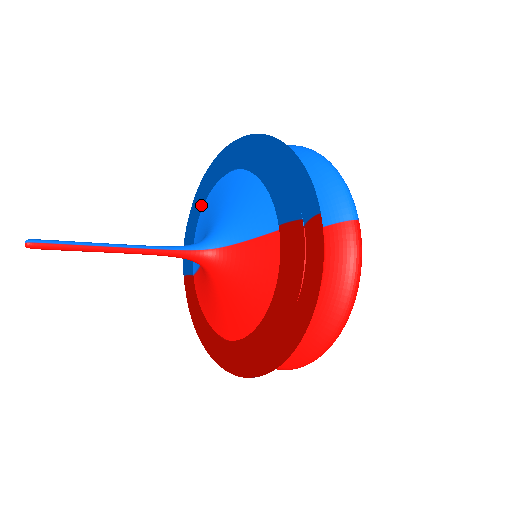
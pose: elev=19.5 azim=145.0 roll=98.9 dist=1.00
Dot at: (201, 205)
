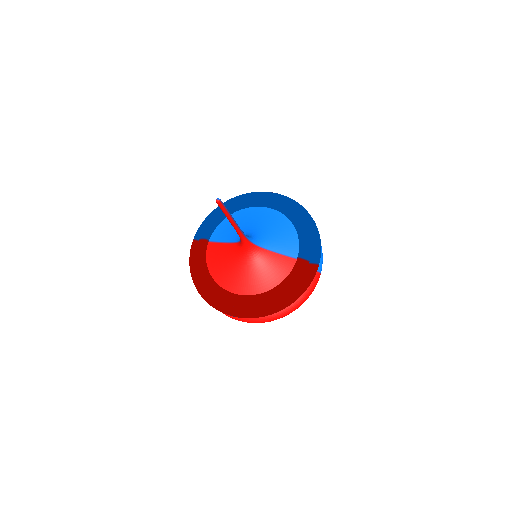
Dot at: (239, 209)
